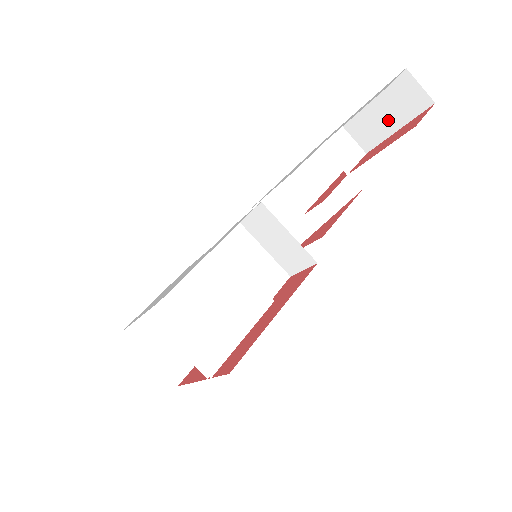
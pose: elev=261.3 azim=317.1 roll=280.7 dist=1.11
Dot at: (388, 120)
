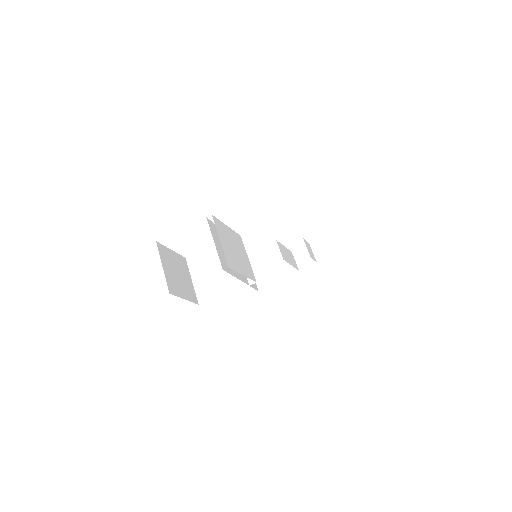
Dot at: (337, 246)
